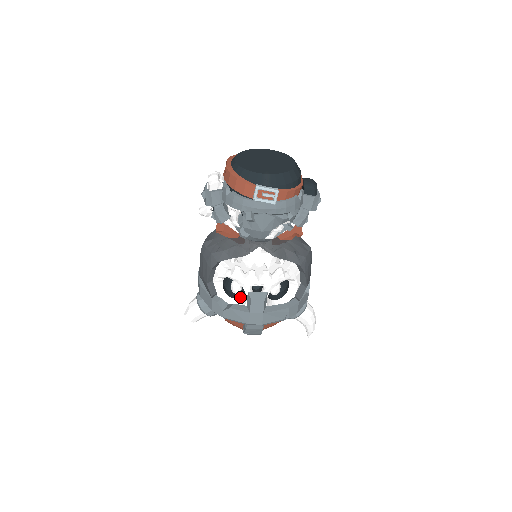
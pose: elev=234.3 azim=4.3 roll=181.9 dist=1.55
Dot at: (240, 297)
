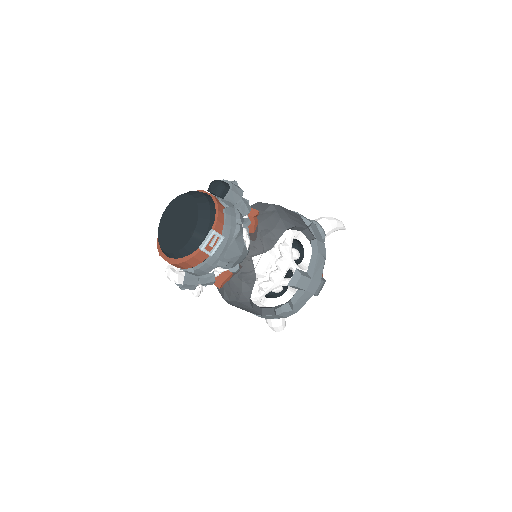
Dot at: (286, 288)
